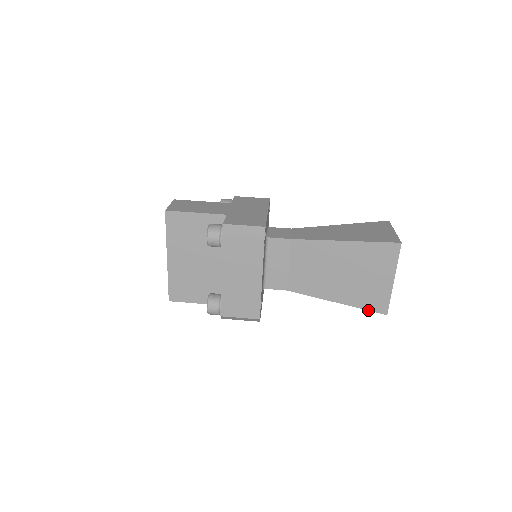
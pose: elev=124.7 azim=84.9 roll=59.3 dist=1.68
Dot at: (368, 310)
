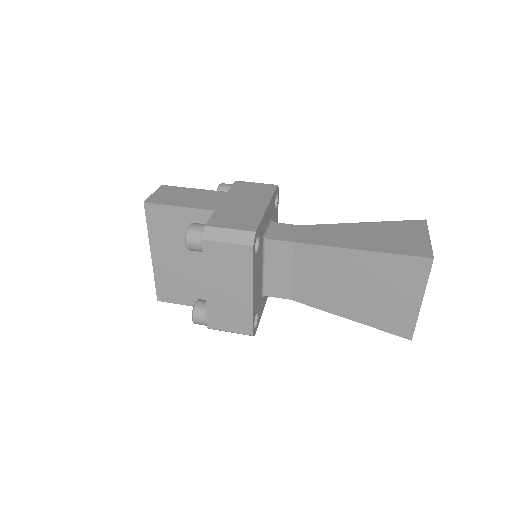
Dot at: (388, 332)
